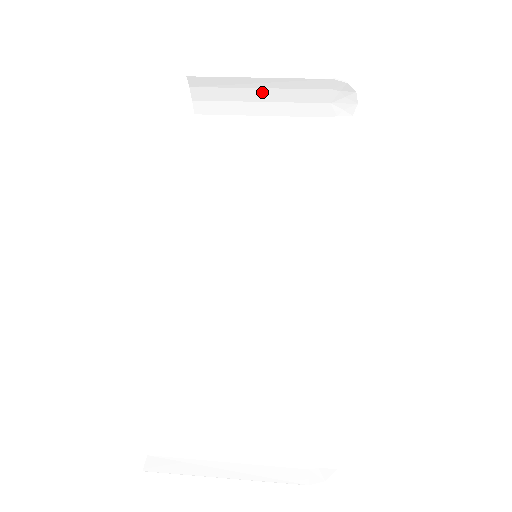
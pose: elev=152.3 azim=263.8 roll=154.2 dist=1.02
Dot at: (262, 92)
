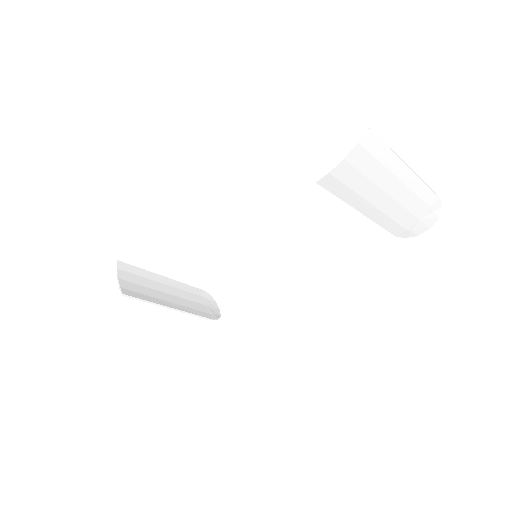
Dot at: (165, 287)
